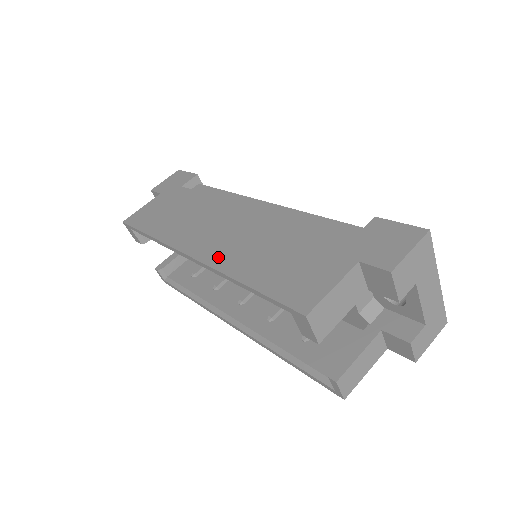
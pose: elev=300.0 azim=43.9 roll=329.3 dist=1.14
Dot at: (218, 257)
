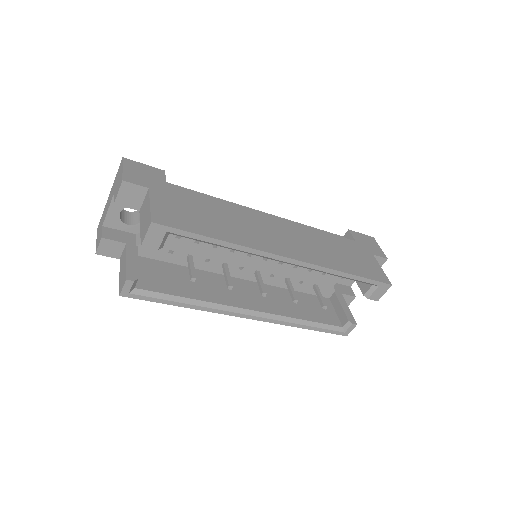
Dot at: (311, 257)
